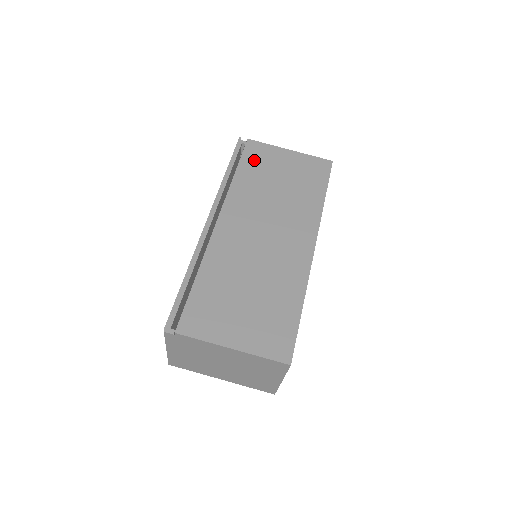
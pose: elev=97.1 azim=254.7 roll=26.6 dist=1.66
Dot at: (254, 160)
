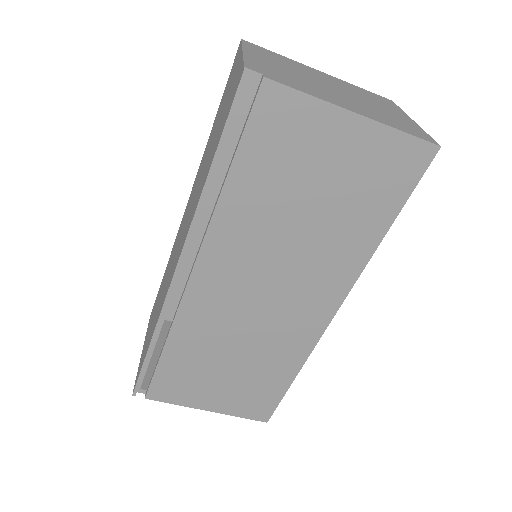
Dot at: (269, 146)
